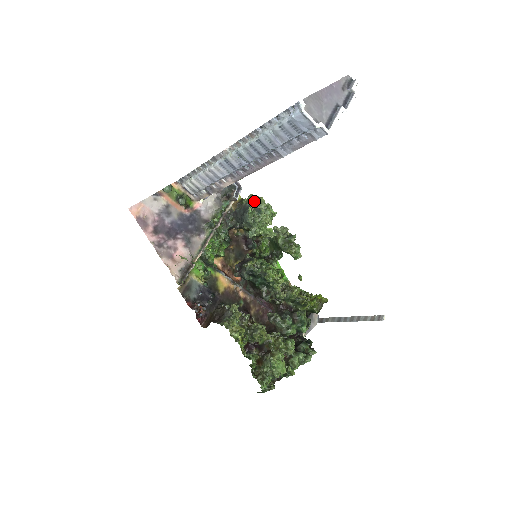
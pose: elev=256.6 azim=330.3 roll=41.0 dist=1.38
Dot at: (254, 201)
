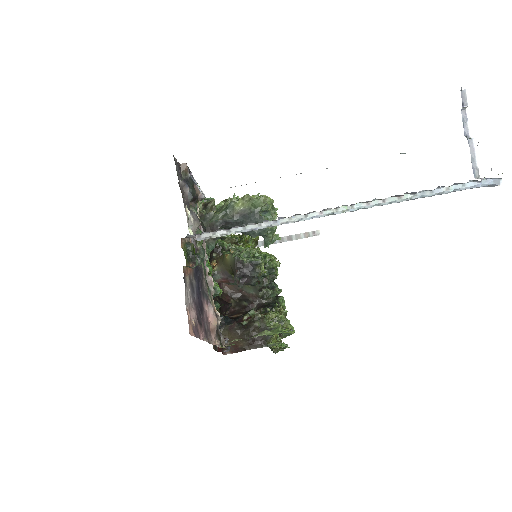
Dot at: (262, 205)
